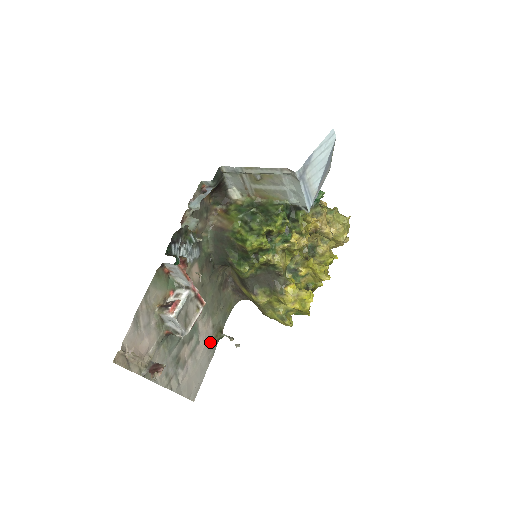
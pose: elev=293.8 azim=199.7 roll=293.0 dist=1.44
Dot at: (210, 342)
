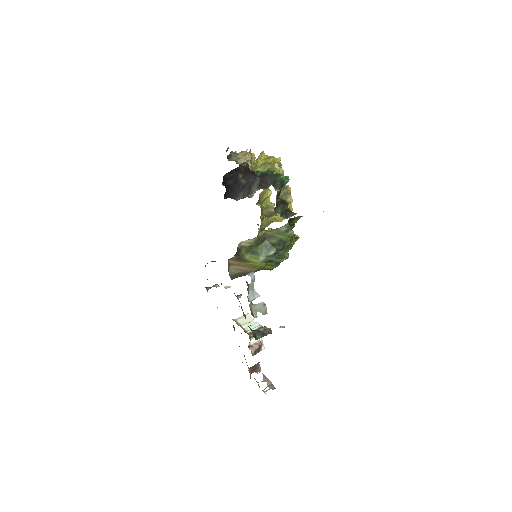
Dot at: occluded
